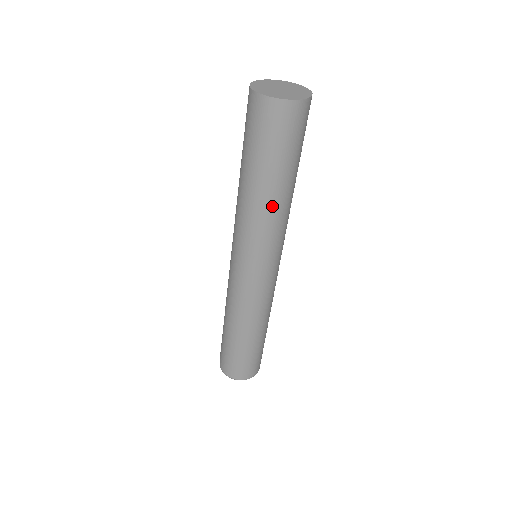
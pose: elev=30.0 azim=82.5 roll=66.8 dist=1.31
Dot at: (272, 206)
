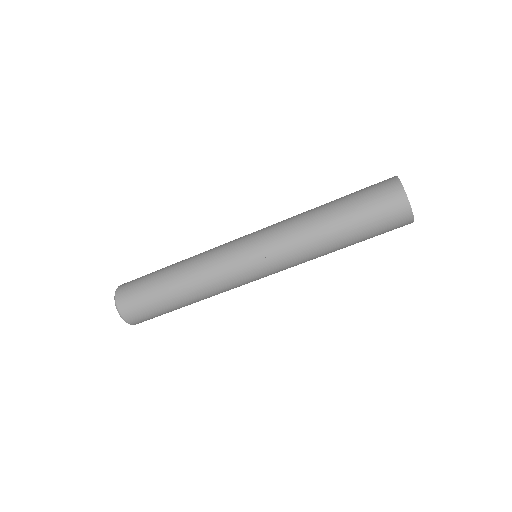
Dot at: (320, 240)
